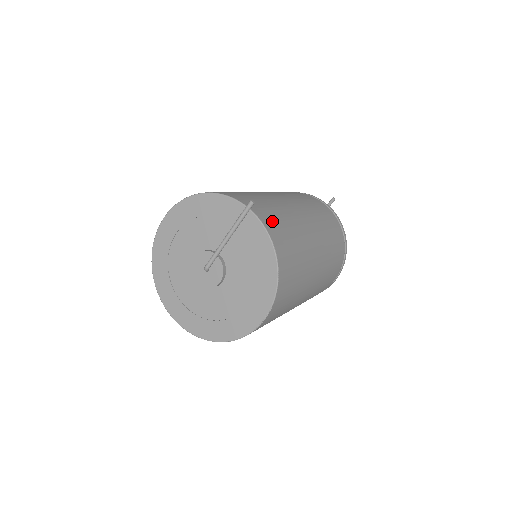
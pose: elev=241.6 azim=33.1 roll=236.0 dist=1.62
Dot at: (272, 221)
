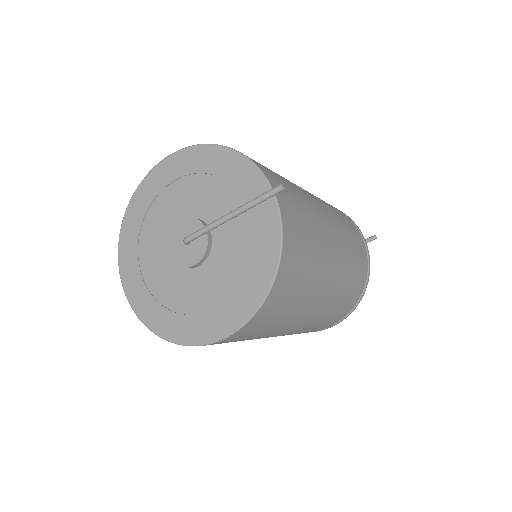
Dot at: (295, 224)
